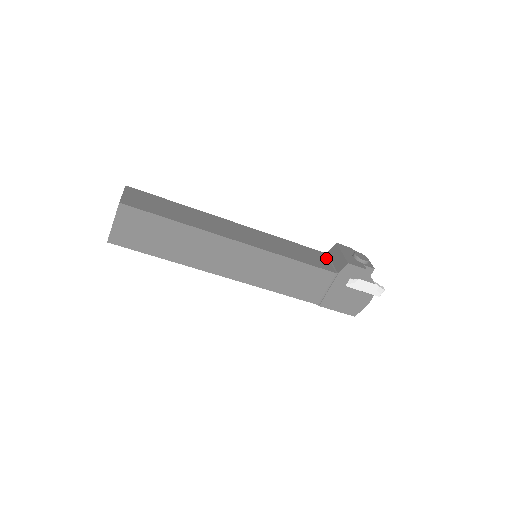
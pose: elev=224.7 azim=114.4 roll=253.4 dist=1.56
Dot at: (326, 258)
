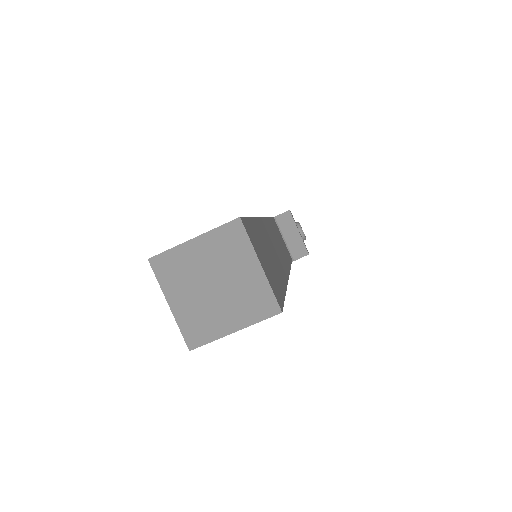
Dot at: (280, 231)
